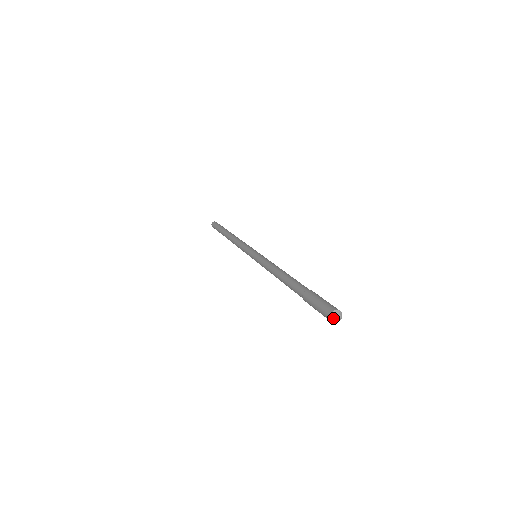
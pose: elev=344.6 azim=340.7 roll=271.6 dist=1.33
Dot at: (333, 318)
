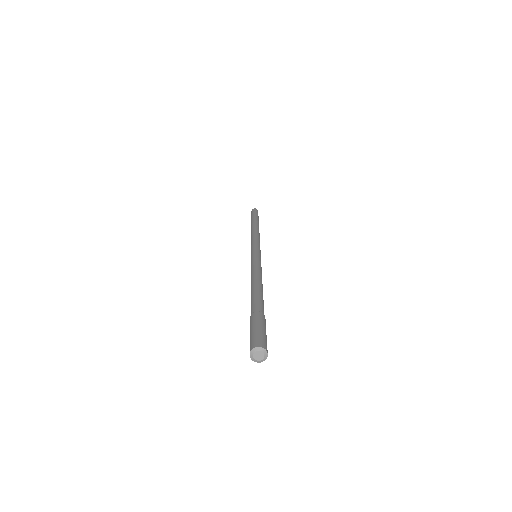
Dot at: (256, 360)
